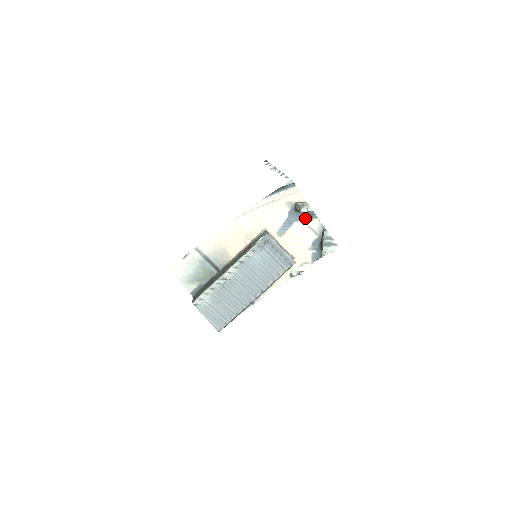
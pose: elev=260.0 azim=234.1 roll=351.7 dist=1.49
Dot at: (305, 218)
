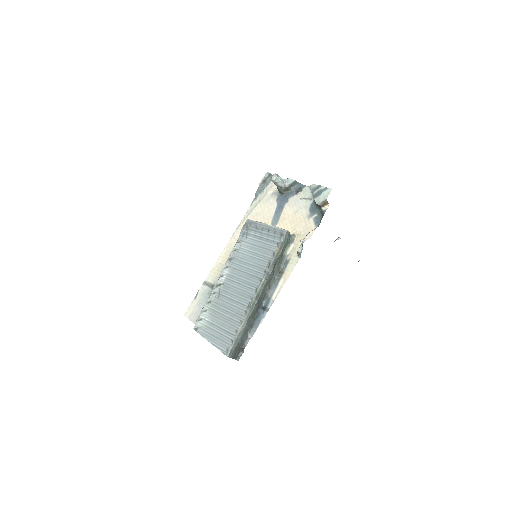
Dot at: (294, 195)
